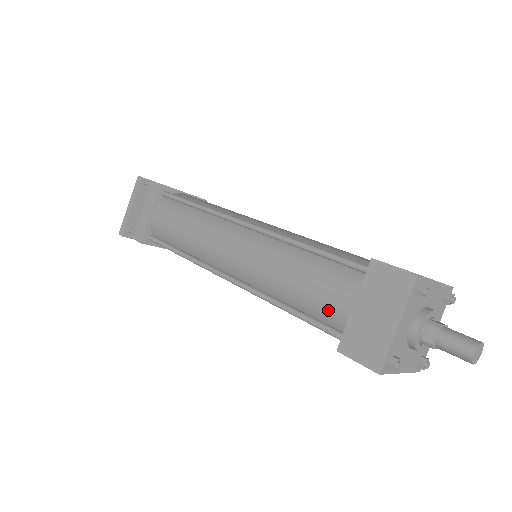
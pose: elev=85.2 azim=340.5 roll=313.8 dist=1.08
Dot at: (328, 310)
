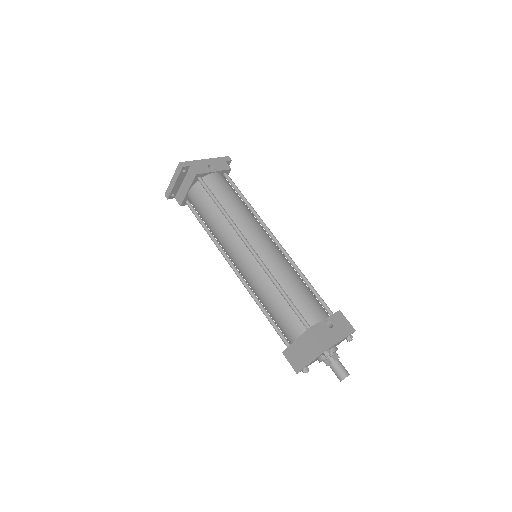
Dot at: (283, 331)
